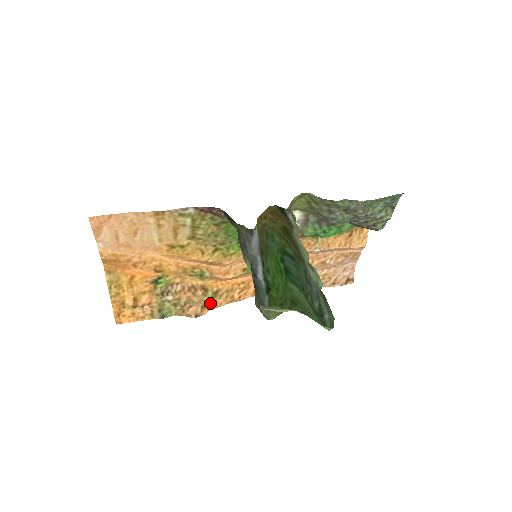
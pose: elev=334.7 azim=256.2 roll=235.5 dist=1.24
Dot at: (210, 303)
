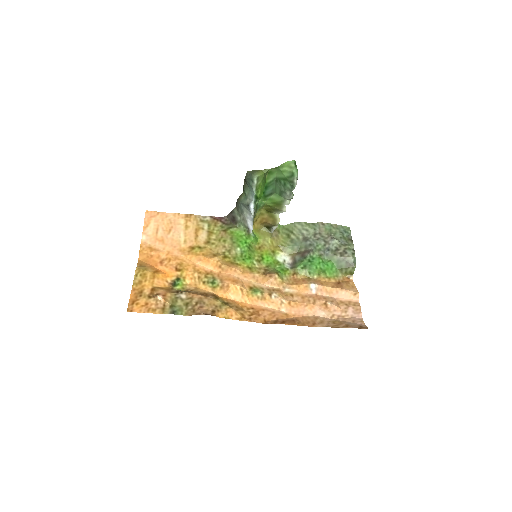
Dot at: (220, 309)
